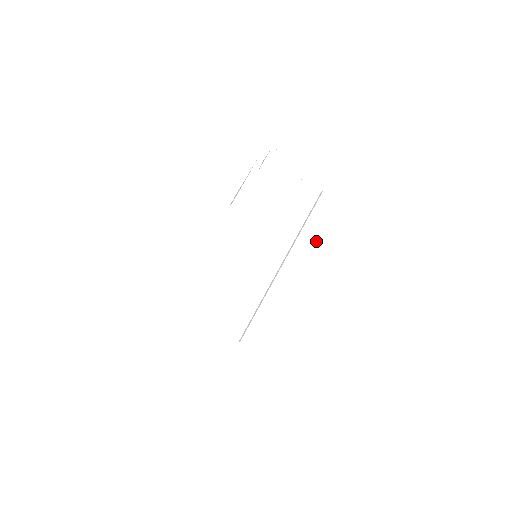
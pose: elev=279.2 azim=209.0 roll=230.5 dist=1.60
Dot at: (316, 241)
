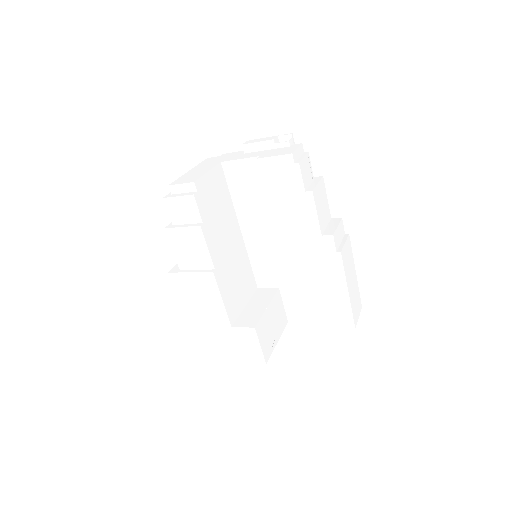
Dot at: (290, 211)
